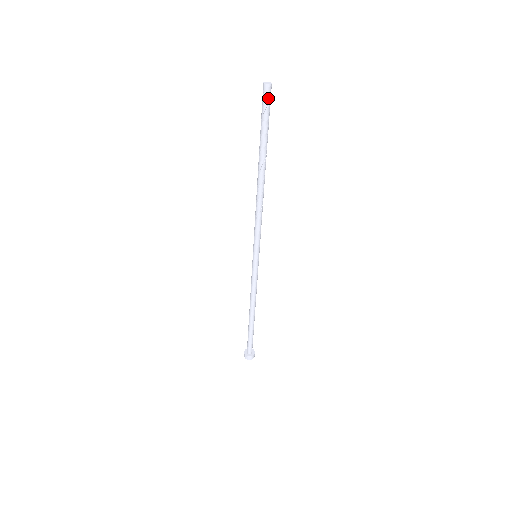
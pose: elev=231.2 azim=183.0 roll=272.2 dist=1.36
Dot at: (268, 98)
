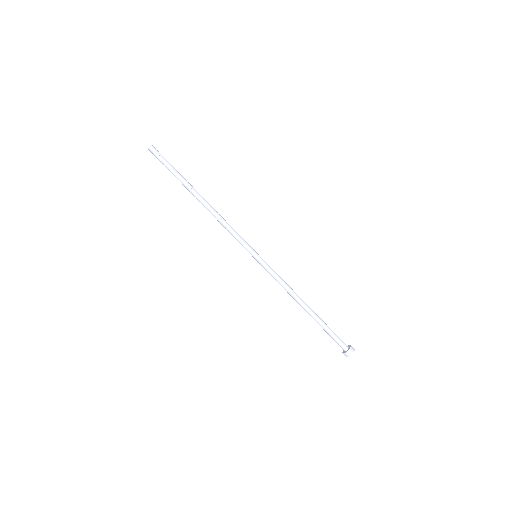
Dot at: (157, 153)
